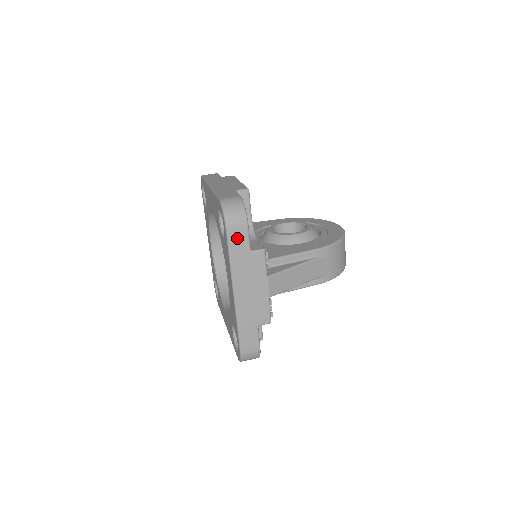
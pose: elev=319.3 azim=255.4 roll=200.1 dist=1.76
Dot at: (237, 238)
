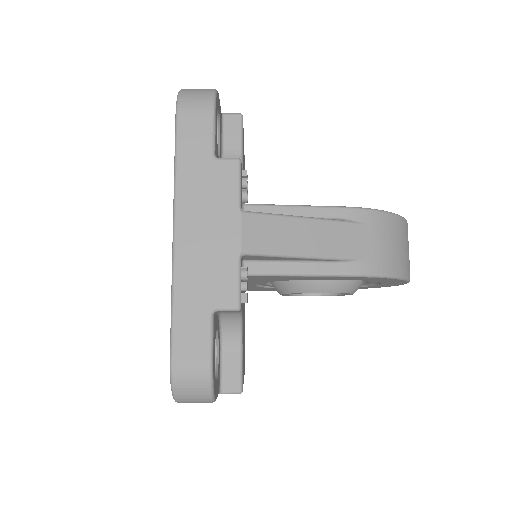
Dot at: (193, 130)
